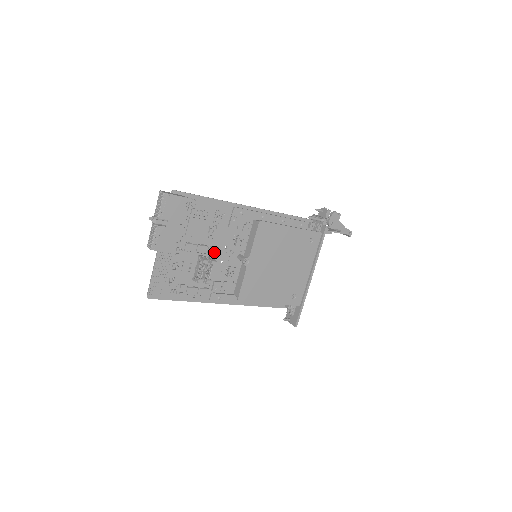
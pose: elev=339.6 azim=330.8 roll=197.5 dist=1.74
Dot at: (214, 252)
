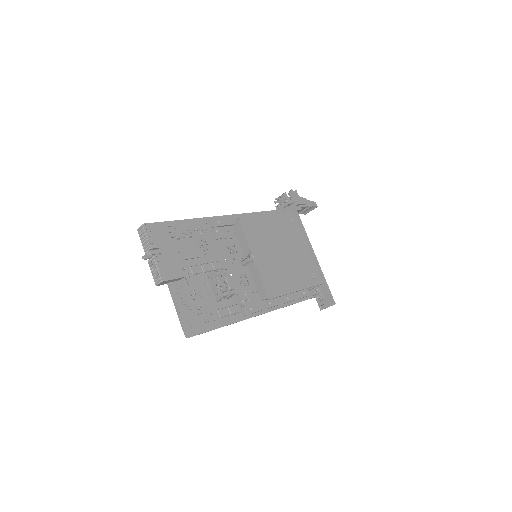
Dot at: (219, 266)
